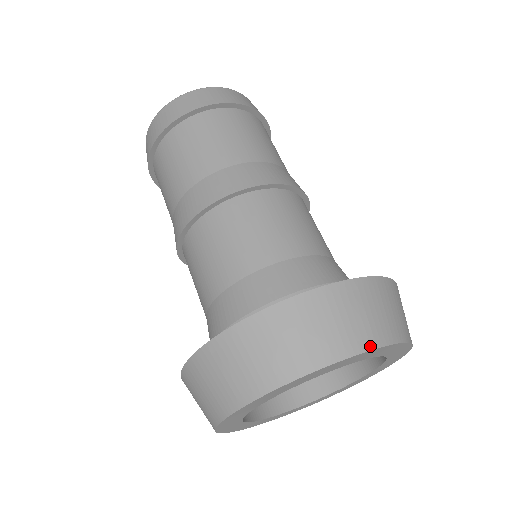
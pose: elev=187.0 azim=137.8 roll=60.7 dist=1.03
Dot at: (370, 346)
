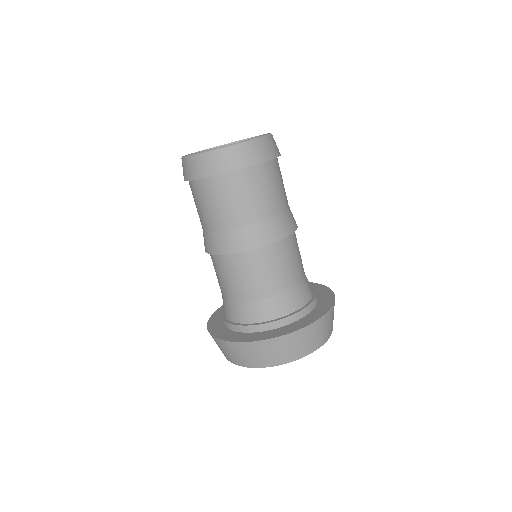
Dot at: (282, 363)
